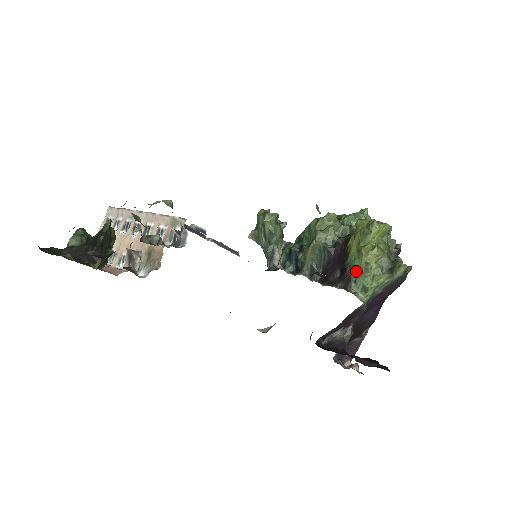
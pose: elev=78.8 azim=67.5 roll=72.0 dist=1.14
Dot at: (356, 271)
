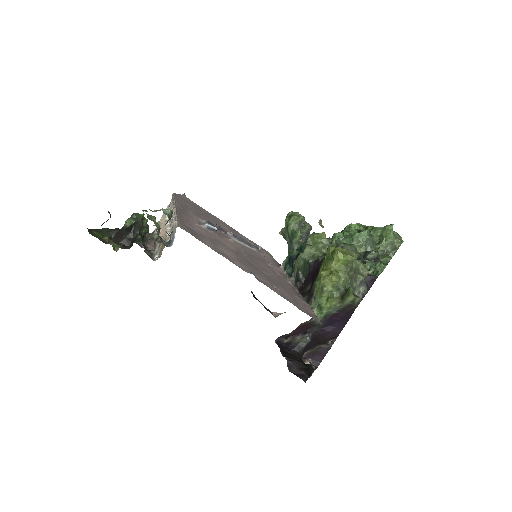
Dot at: (316, 290)
